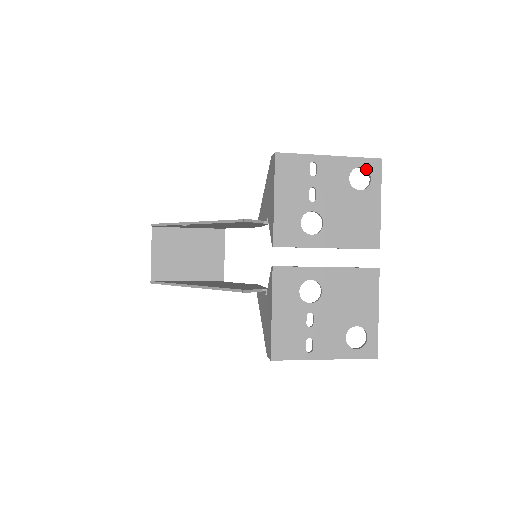
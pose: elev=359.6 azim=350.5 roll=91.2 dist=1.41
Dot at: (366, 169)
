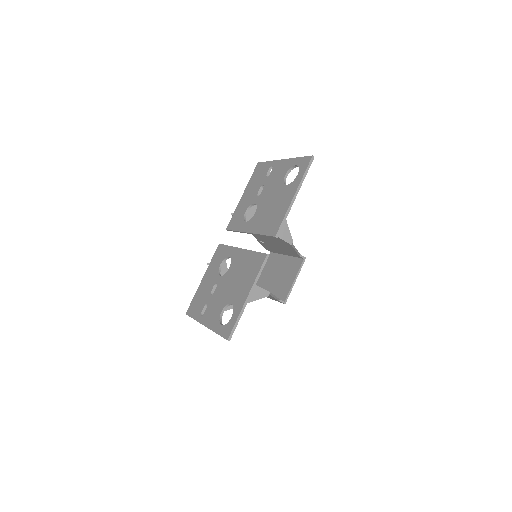
Dot at: (299, 166)
